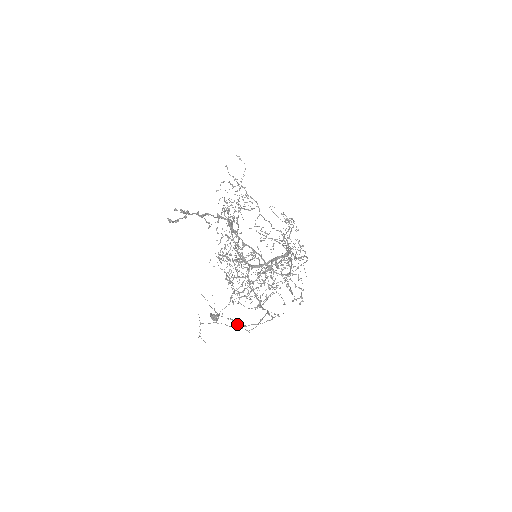
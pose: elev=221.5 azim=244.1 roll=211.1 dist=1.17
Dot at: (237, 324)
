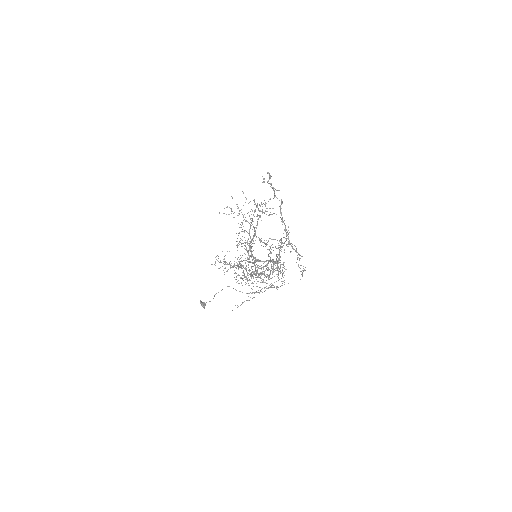
Dot at: occluded
